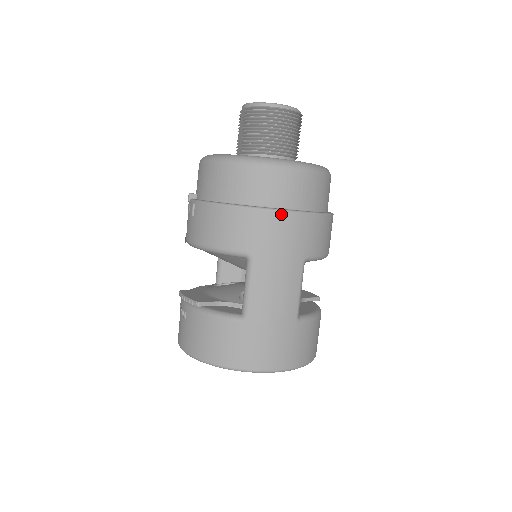
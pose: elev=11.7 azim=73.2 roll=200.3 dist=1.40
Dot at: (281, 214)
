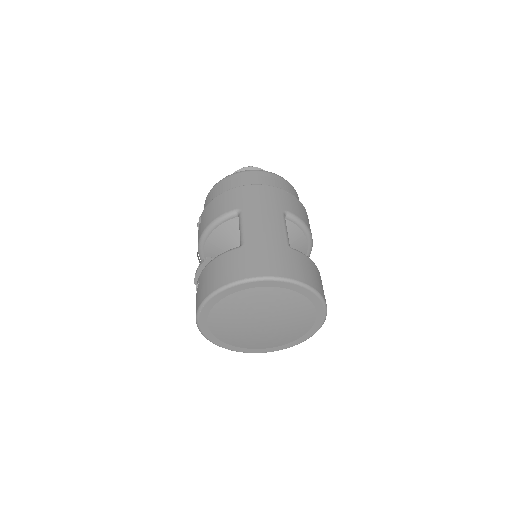
Dot at: (257, 186)
